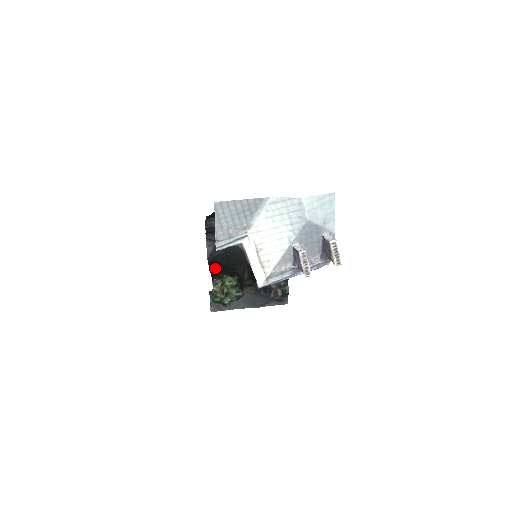
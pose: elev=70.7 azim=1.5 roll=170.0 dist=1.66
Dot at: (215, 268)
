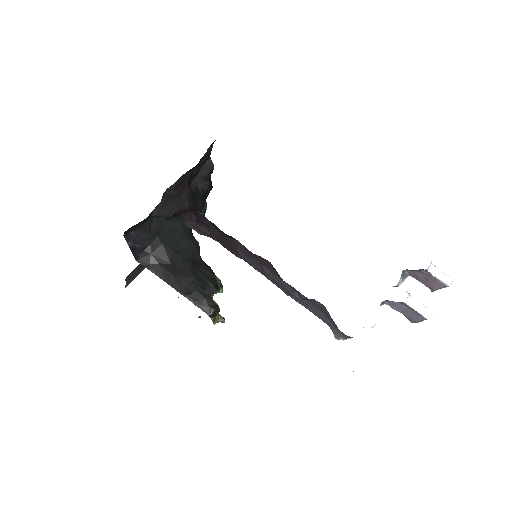
Dot at: (177, 280)
